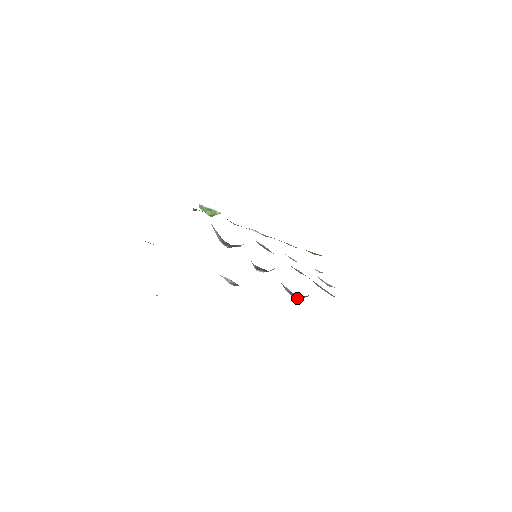
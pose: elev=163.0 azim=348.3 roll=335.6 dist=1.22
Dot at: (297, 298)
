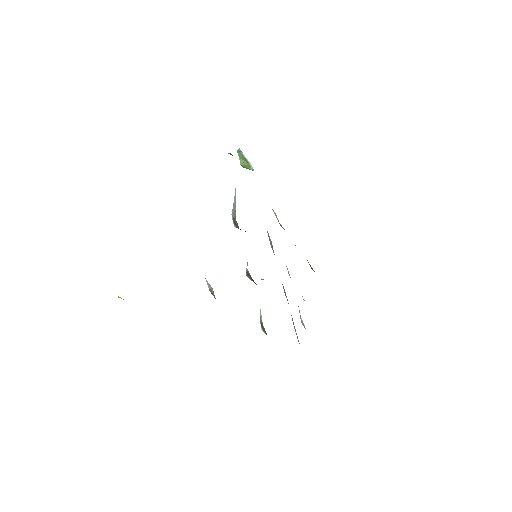
Dot at: (264, 332)
